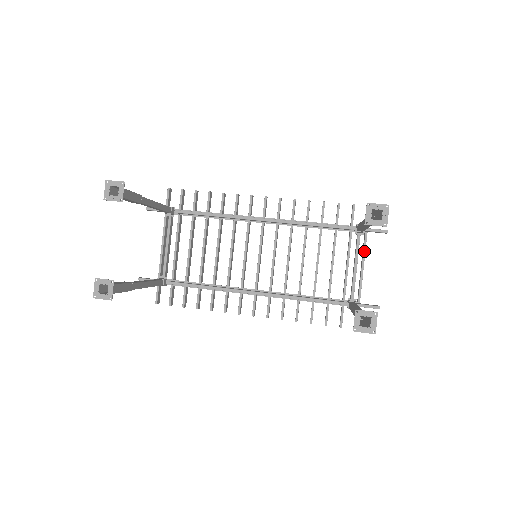
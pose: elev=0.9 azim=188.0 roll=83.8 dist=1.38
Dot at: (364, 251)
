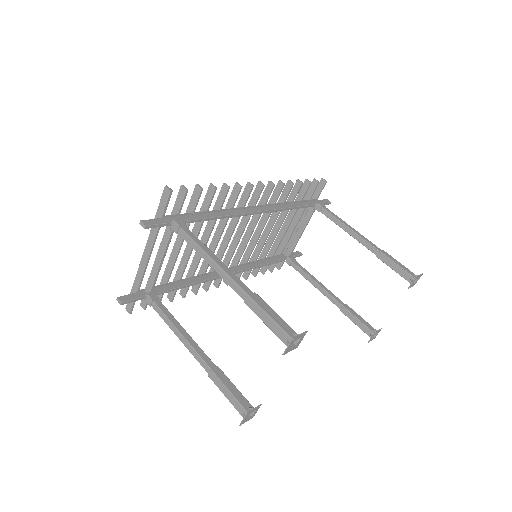
Dot at: occluded
